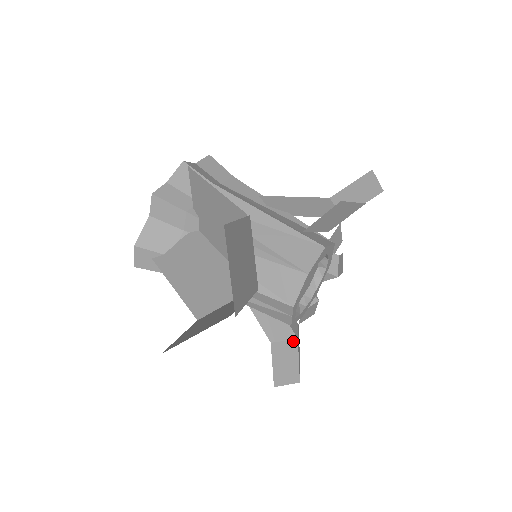
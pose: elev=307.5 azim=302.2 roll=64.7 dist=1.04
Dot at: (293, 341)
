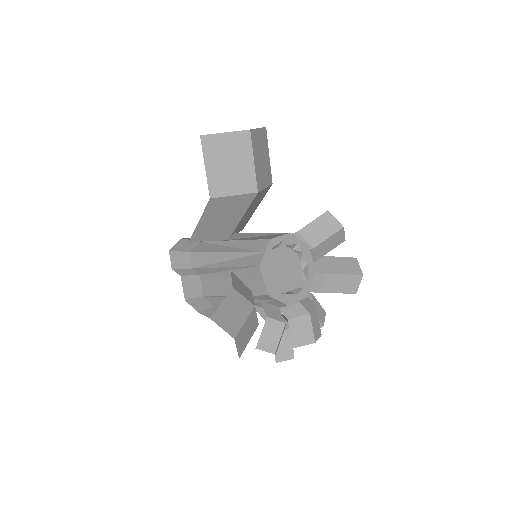
Dot at: (250, 304)
